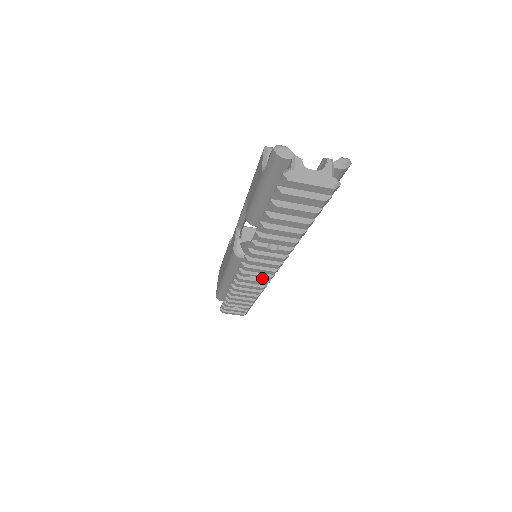
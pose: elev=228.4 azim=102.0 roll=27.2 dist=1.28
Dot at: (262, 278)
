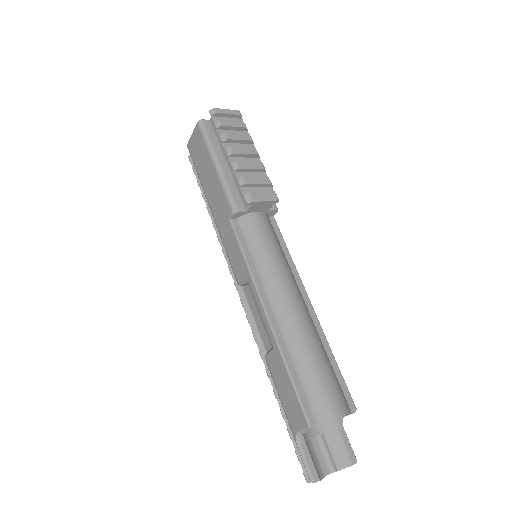
Dot at: occluded
